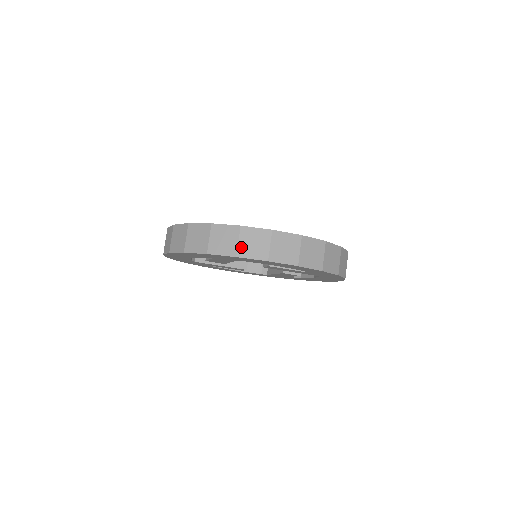
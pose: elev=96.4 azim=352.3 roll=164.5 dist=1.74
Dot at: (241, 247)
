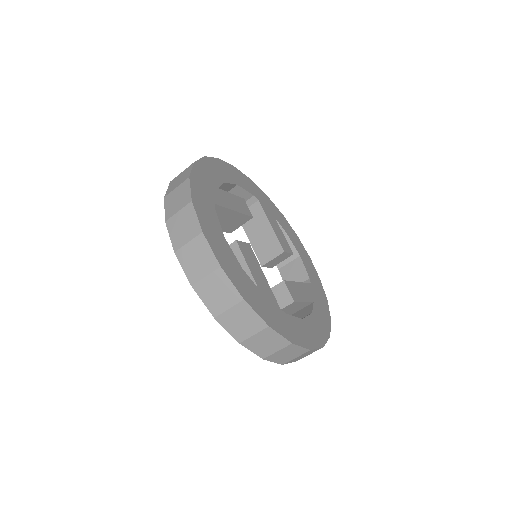
Dot at: (275, 355)
